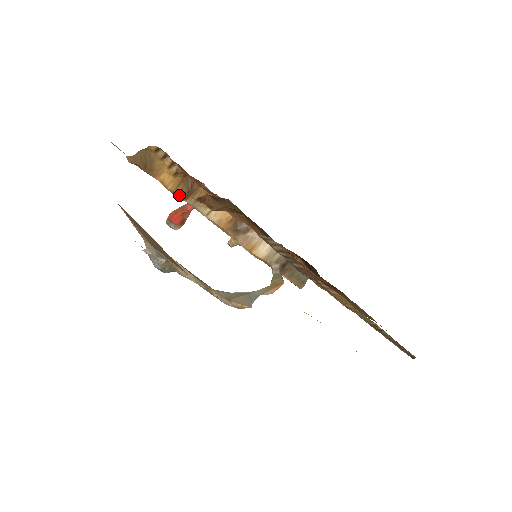
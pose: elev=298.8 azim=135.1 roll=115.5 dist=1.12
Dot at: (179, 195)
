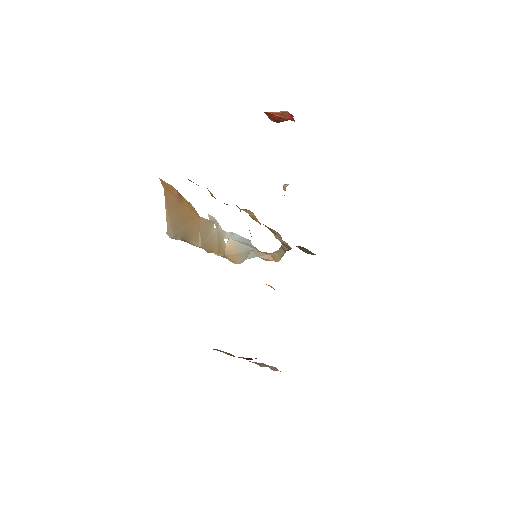
Dot at: occluded
